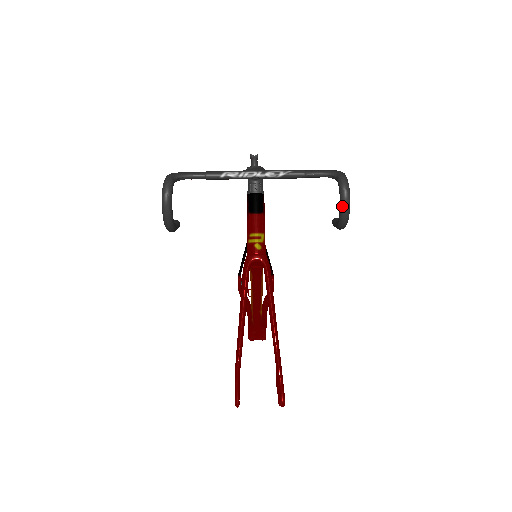
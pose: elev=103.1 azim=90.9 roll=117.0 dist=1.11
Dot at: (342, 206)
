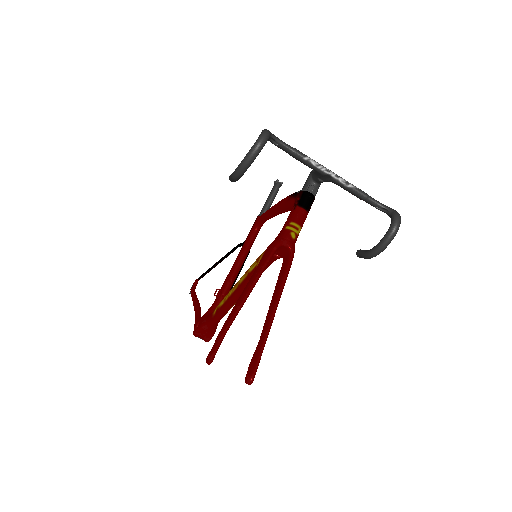
Dot at: (388, 235)
